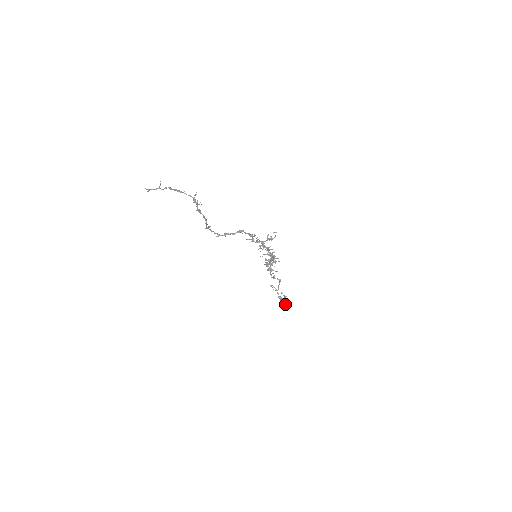
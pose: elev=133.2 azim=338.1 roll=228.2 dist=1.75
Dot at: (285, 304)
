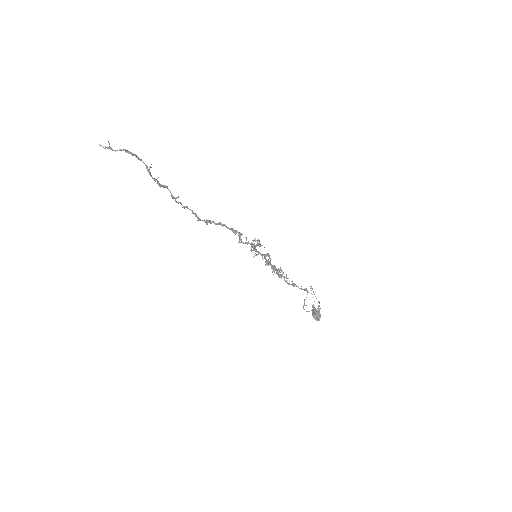
Dot at: (314, 318)
